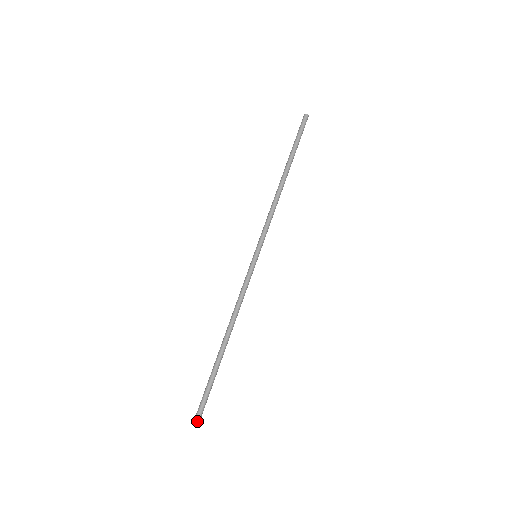
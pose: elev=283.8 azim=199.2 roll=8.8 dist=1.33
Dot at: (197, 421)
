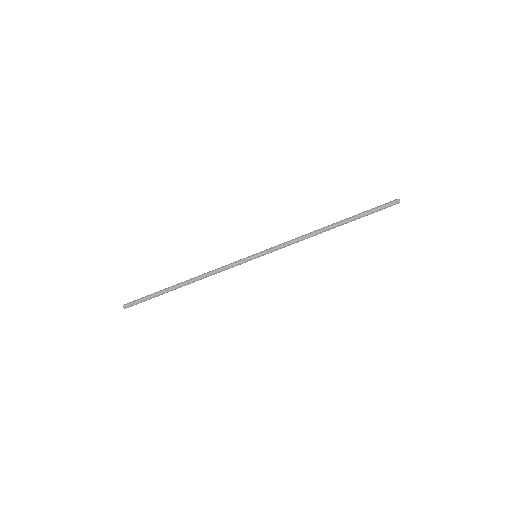
Dot at: occluded
